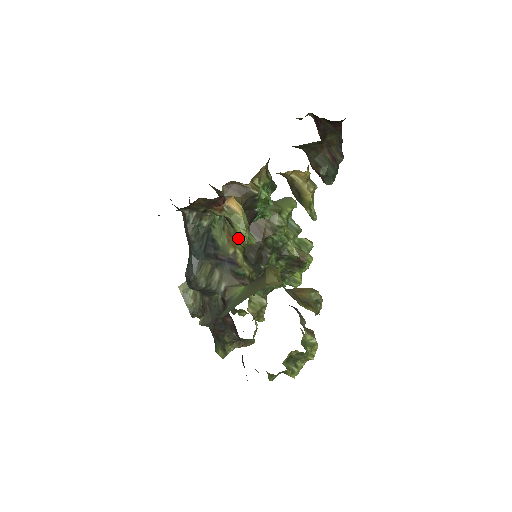
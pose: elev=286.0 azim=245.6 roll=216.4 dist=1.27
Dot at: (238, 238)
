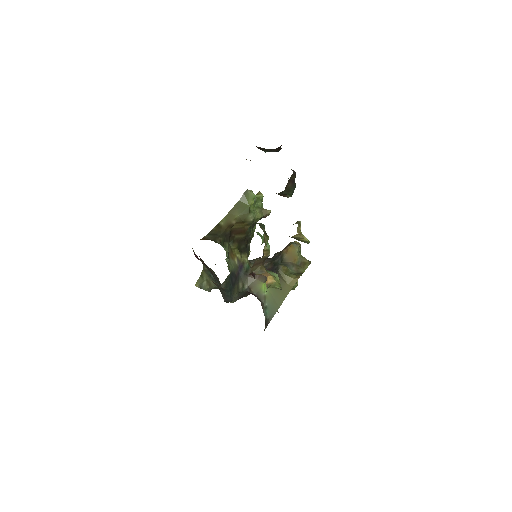
Dot at: (232, 247)
